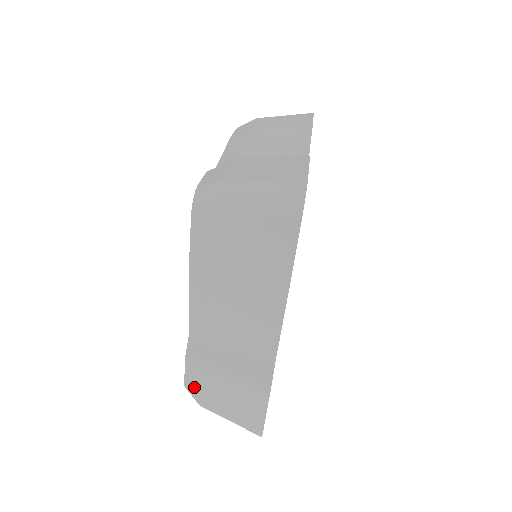
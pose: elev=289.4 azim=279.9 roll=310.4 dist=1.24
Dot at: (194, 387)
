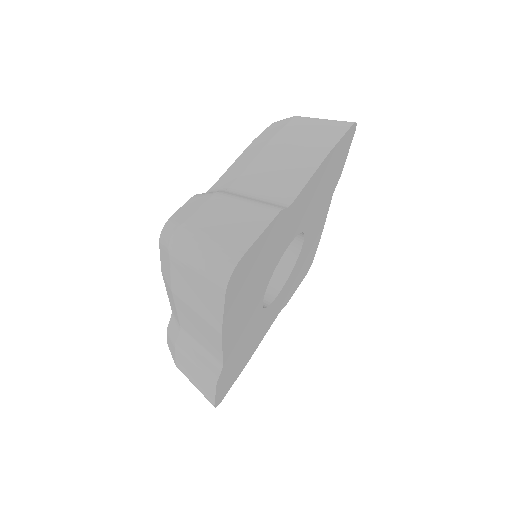
Dot at: (172, 353)
